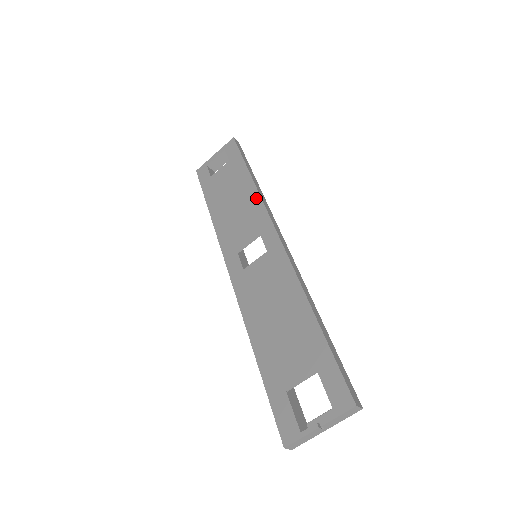
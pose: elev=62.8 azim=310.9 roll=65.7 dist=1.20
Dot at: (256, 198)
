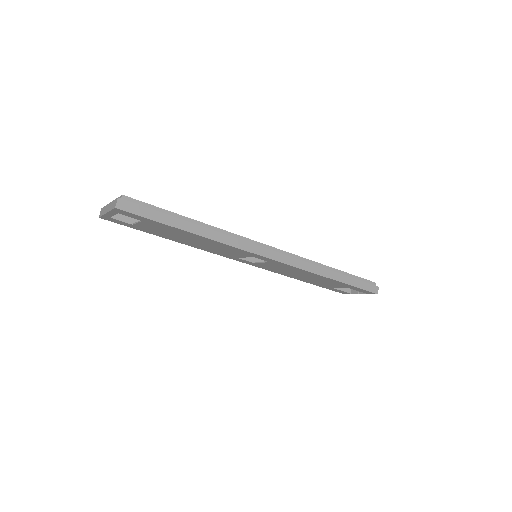
Dot at: (221, 245)
